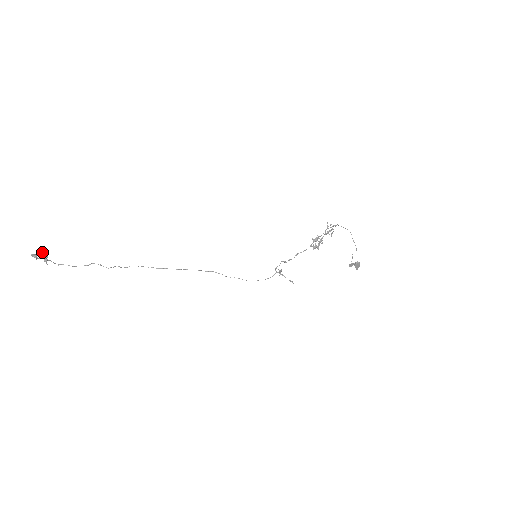
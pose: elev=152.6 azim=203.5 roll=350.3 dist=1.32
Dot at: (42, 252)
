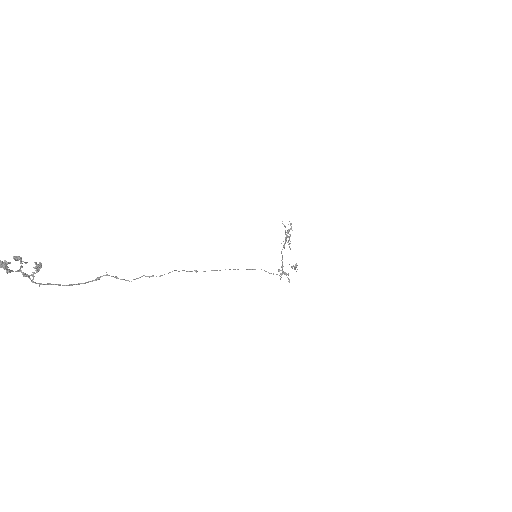
Dot at: (18, 256)
